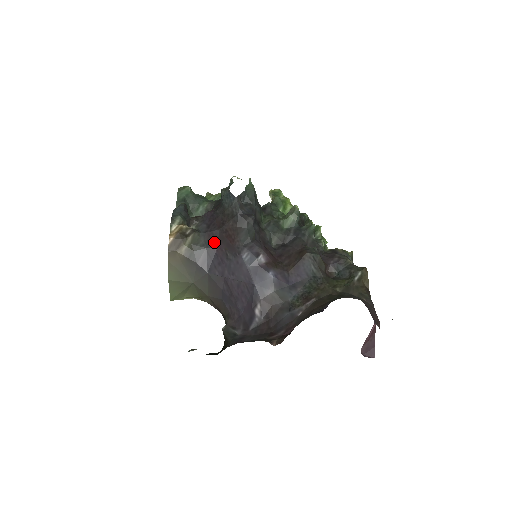
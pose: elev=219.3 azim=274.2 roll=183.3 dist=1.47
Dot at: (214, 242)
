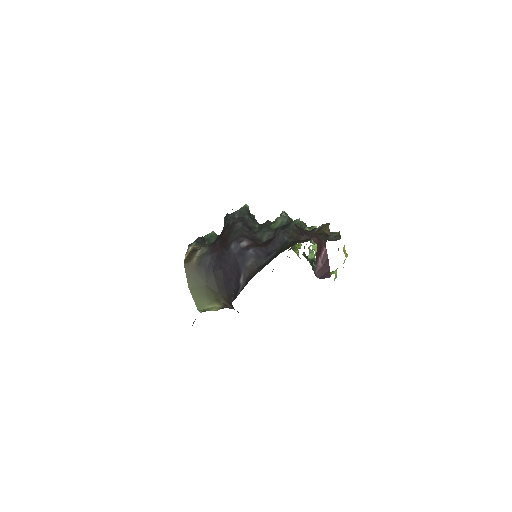
Dot at: (216, 248)
